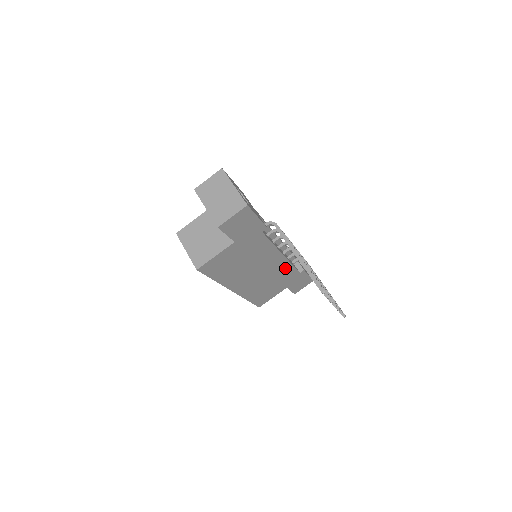
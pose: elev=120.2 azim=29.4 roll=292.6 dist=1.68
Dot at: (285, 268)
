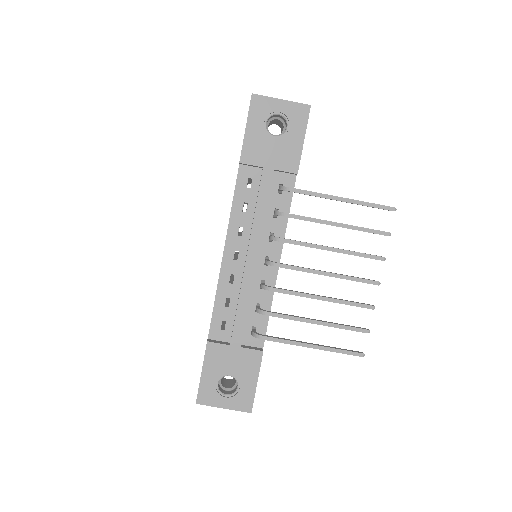
Dot at: occluded
